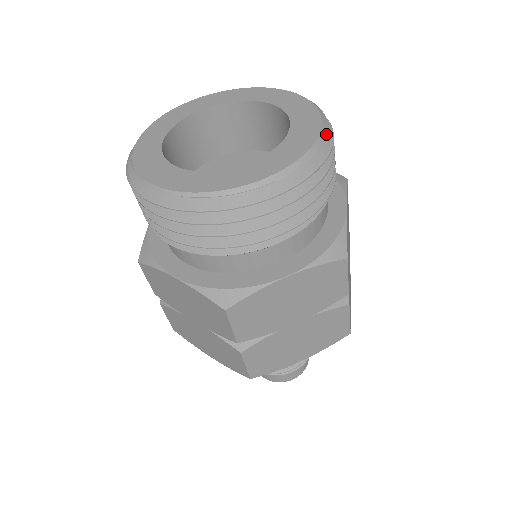
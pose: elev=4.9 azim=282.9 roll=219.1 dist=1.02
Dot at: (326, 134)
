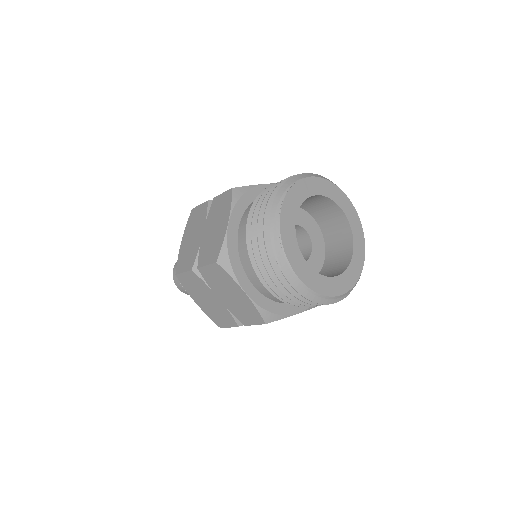
Dot at: occluded
